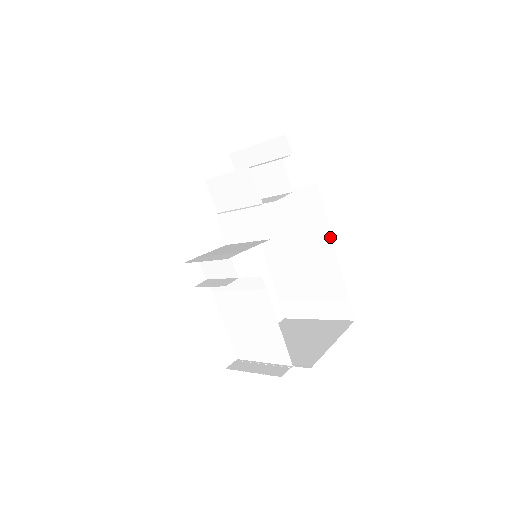
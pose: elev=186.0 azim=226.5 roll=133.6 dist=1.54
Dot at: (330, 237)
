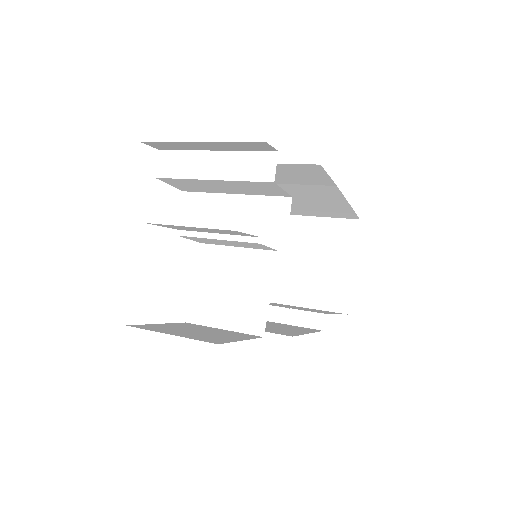
Dot at: (336, 190)
